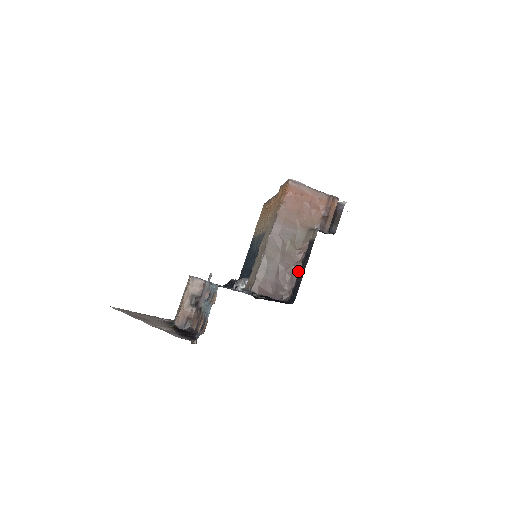
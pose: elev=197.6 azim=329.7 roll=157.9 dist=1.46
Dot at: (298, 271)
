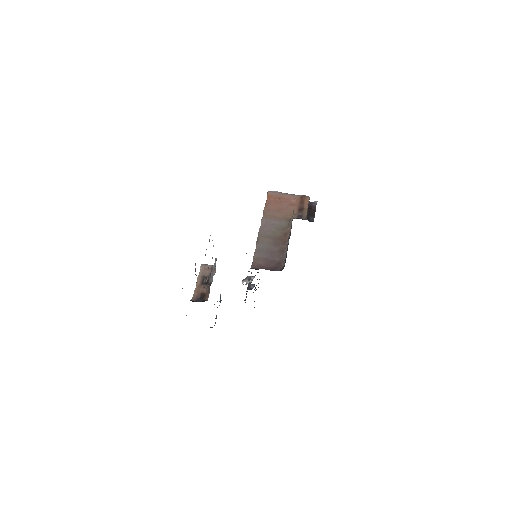
Dot at: (287, 247)
